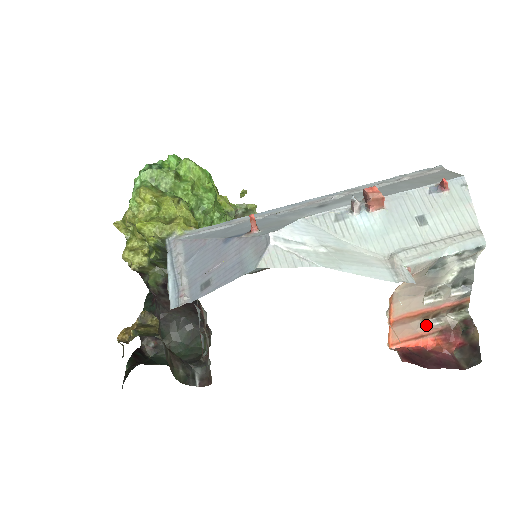
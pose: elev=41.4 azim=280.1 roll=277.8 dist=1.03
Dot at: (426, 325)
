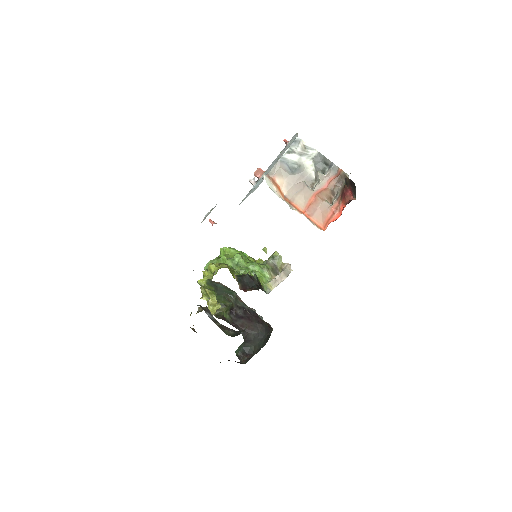
Dot at: (333, 202)
